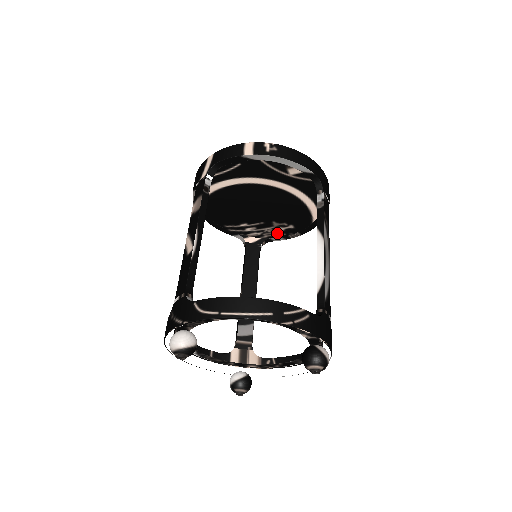
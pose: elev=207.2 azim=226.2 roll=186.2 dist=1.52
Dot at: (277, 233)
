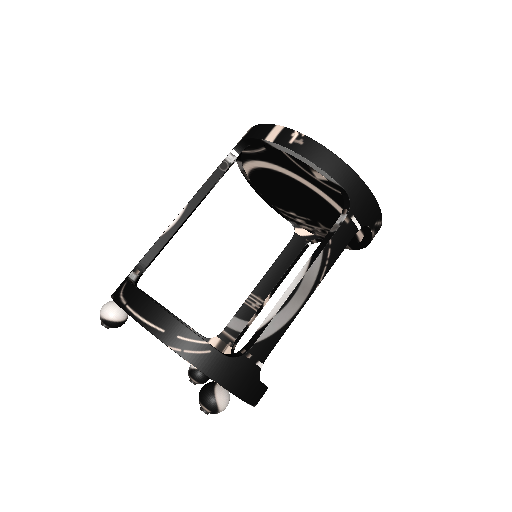
Dot at: occluded
